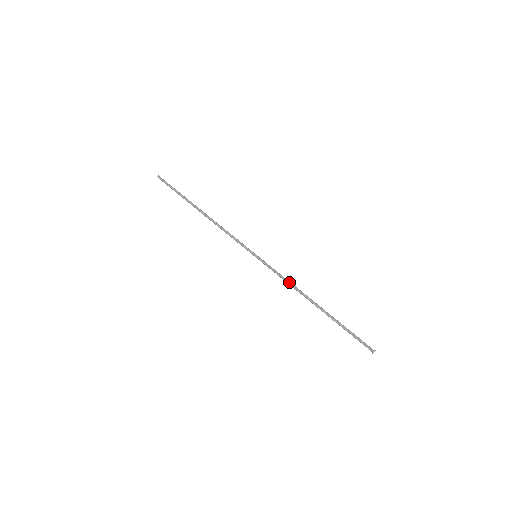
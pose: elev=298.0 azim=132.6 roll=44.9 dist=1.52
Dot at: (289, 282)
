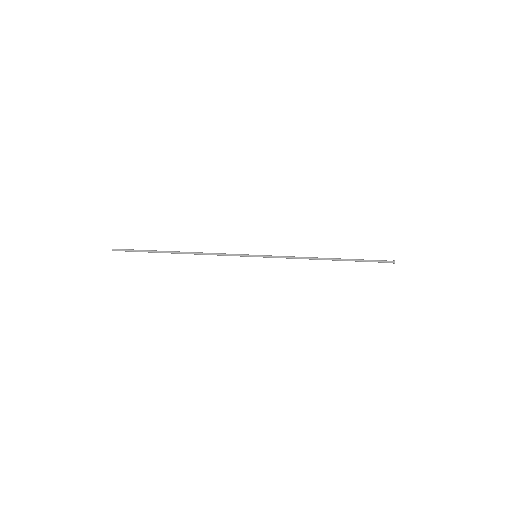
Dot at: occluded
